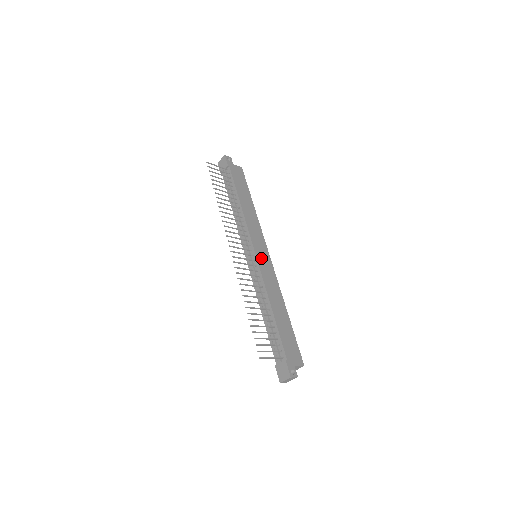
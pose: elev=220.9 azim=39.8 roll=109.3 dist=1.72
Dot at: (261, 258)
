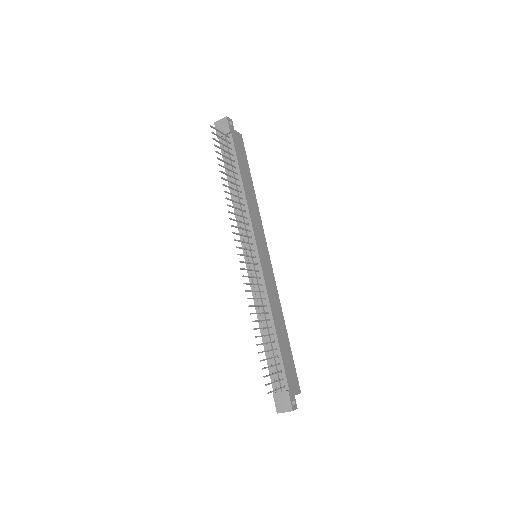
Dot at: (263, 261)
